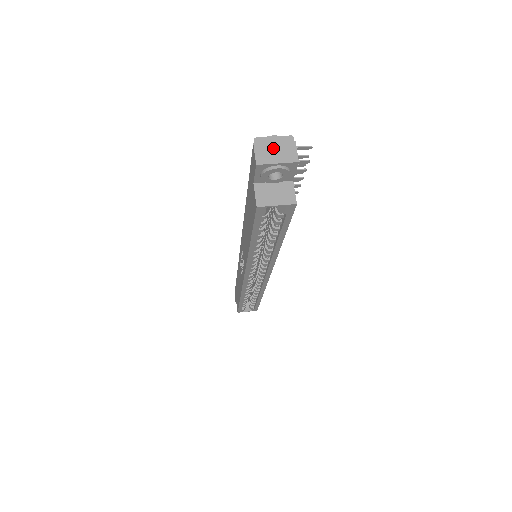
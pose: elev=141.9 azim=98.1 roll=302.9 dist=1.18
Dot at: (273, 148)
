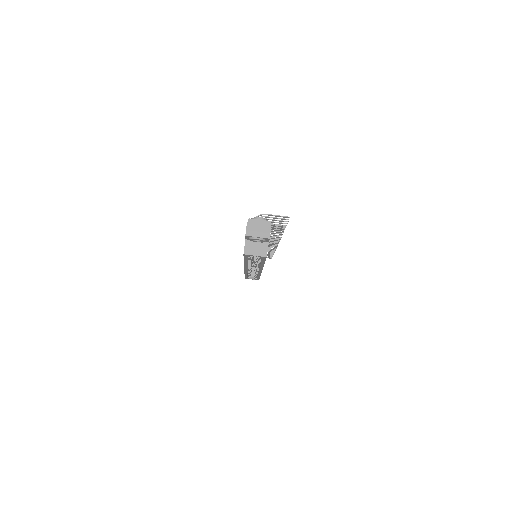
Dot at: (257, 227)
